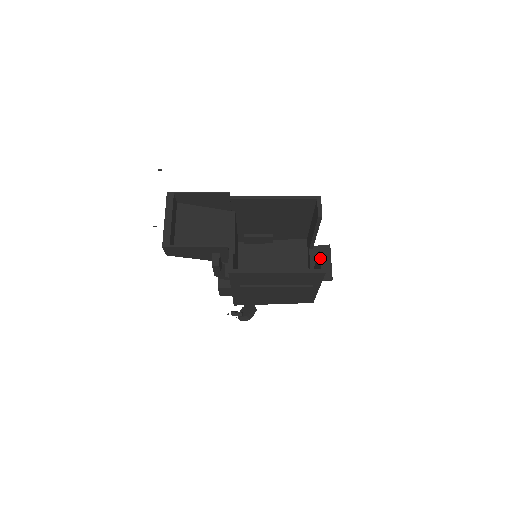
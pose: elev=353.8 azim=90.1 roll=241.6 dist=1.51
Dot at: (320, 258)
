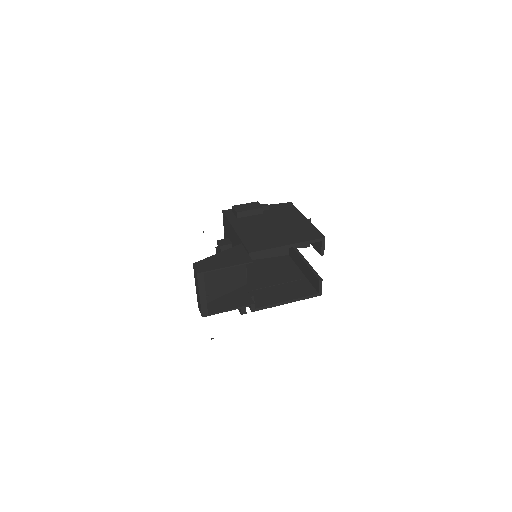
Dot at: (319, 286)
